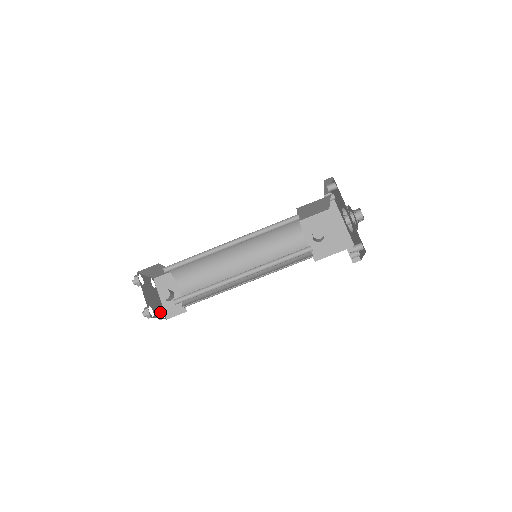
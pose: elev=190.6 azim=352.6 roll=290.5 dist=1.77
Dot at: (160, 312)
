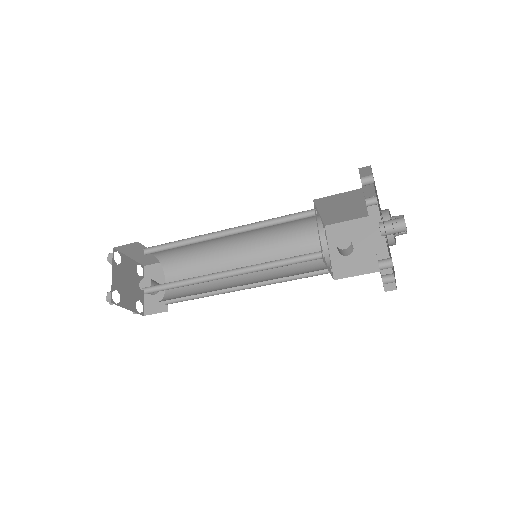
Dot at: (135, 304)
